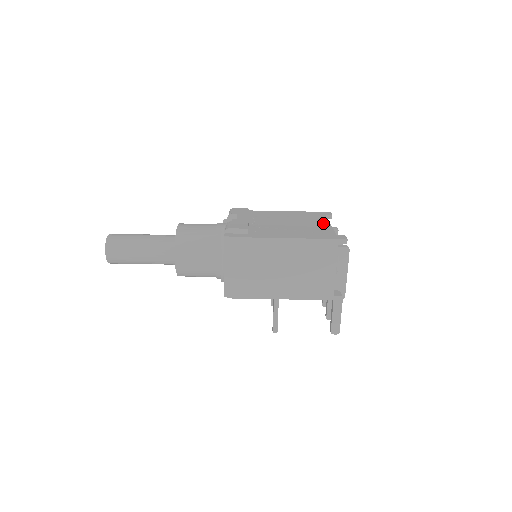
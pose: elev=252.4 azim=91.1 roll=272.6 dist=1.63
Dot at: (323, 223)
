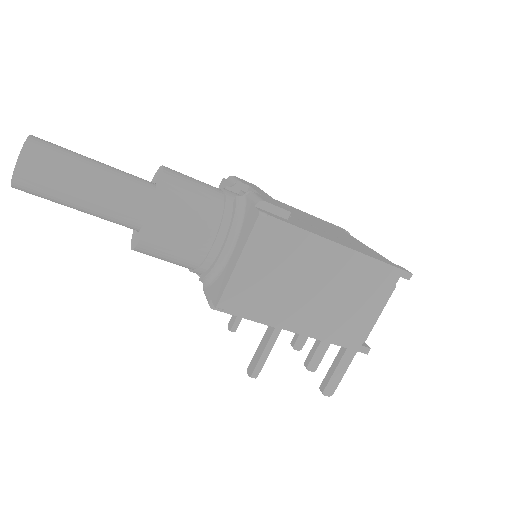
Dot at: (357, 240)
